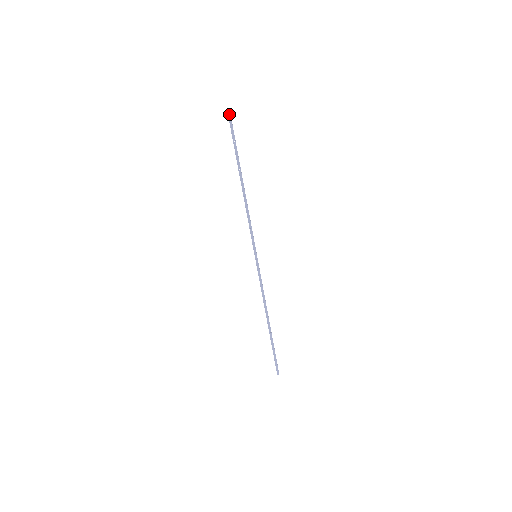
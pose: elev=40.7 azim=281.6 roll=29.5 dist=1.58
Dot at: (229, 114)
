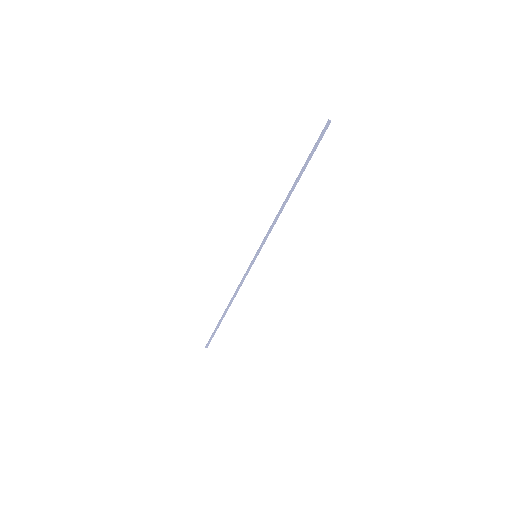
Dot at: (328, 124)
